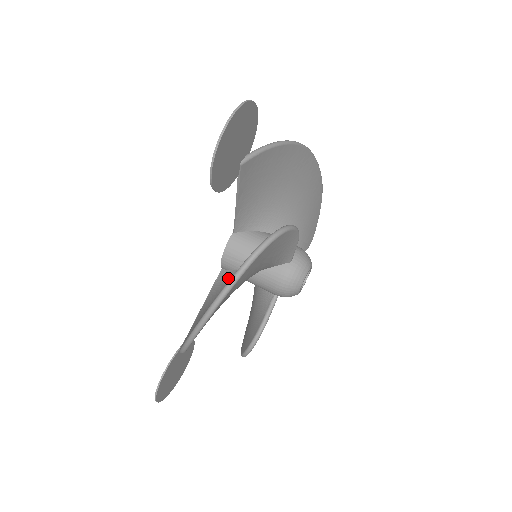
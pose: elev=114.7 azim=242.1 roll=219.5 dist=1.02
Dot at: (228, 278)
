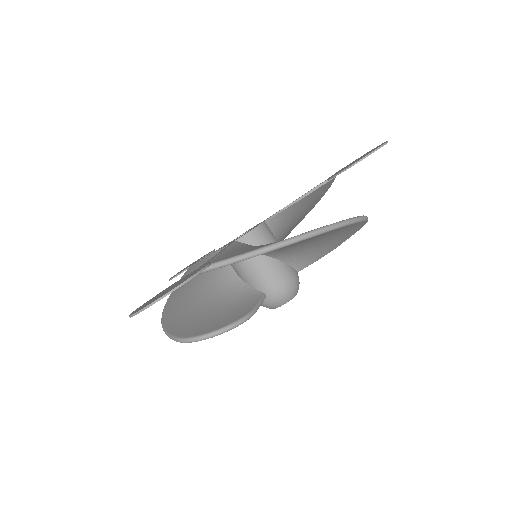
Dot at: occluded
